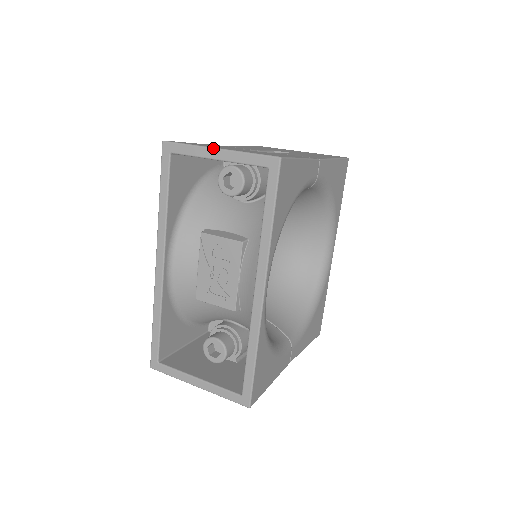
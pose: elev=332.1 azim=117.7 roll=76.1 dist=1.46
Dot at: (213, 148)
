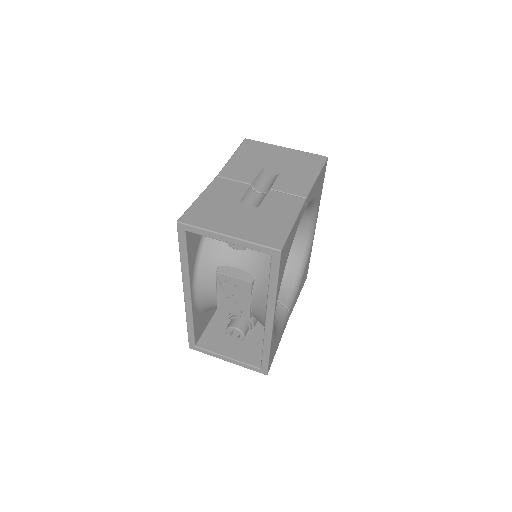
Dot at: (223, 235)
